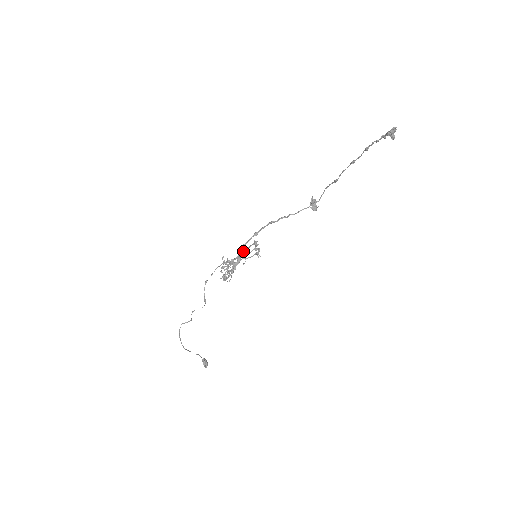
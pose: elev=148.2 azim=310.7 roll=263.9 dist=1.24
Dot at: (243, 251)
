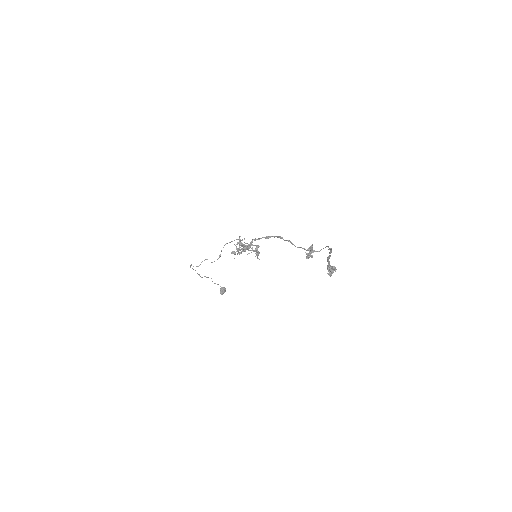
Dot at: (249, 245)
